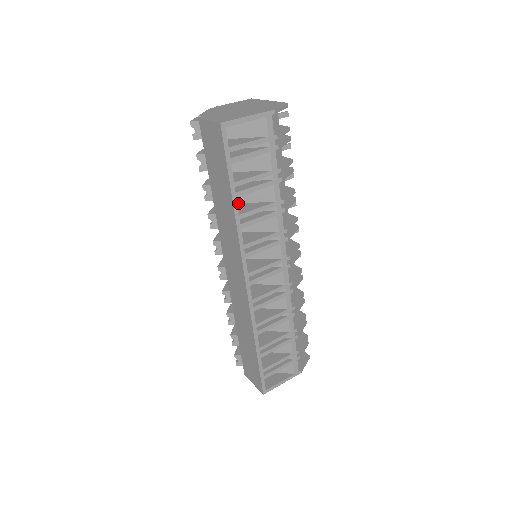
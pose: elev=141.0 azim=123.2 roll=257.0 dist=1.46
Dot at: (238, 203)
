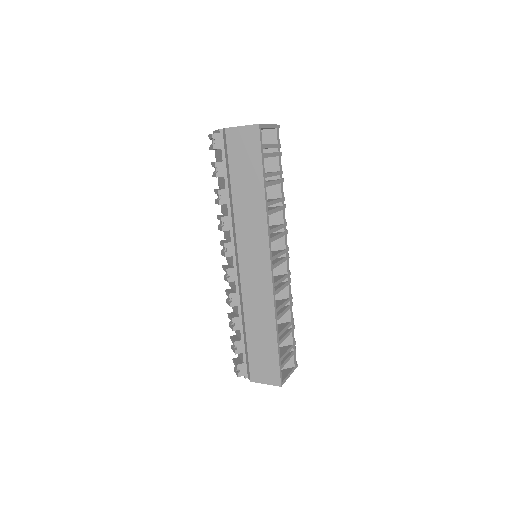
Dot at: occluded
